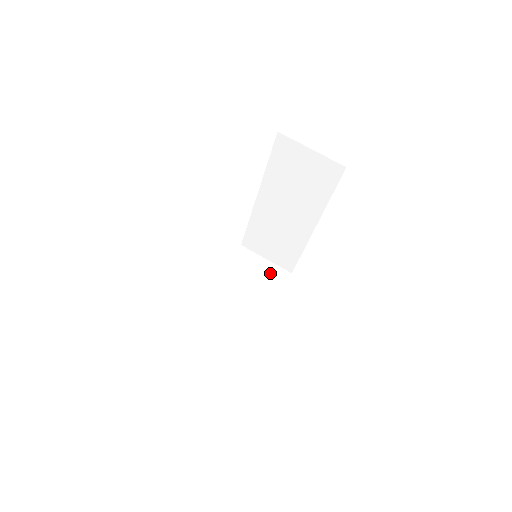
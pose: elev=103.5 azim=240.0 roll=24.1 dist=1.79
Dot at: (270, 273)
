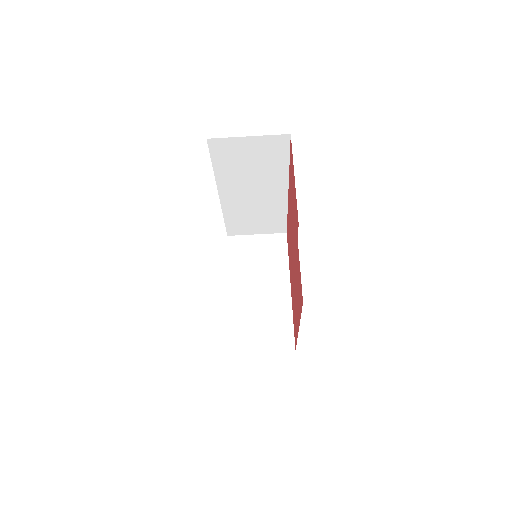
Dot at: (269, 246)
